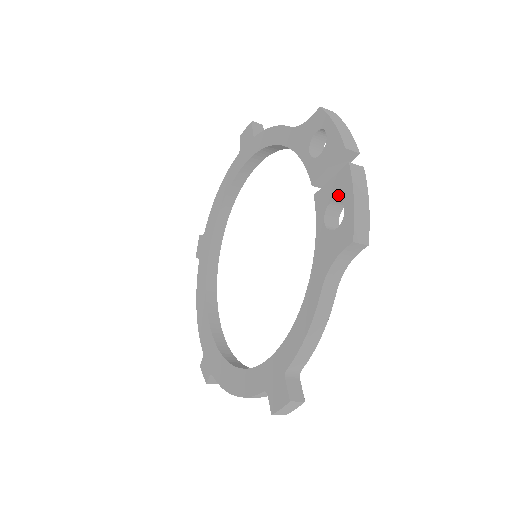
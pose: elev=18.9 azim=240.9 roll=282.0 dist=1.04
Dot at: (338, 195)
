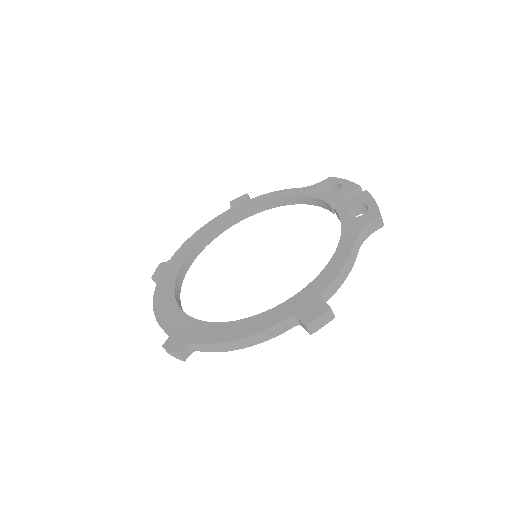
Dot at: (360, 203)
